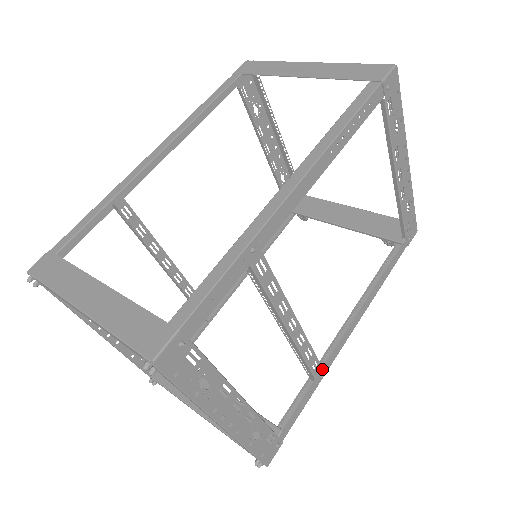
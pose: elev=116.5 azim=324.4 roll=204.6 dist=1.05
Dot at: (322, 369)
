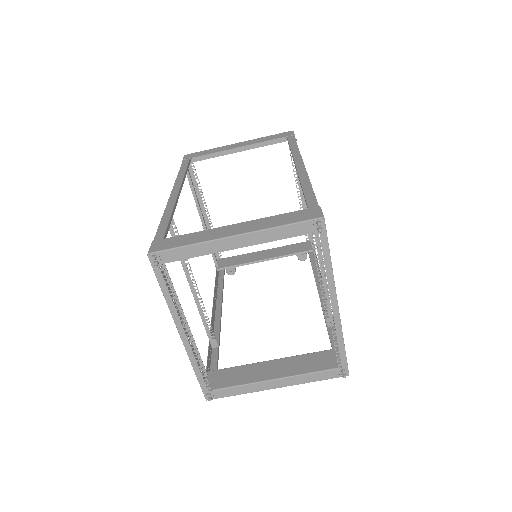
Dot at: occluded
